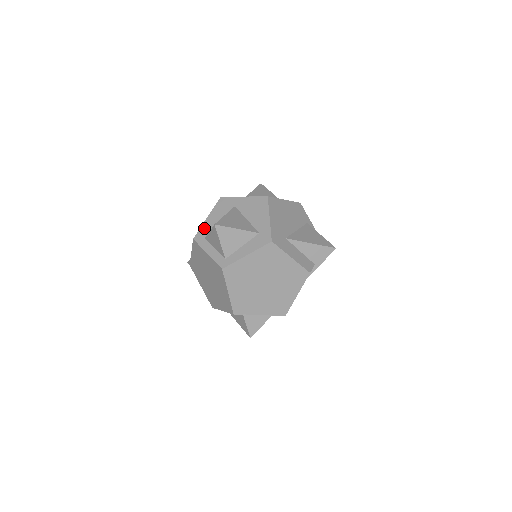
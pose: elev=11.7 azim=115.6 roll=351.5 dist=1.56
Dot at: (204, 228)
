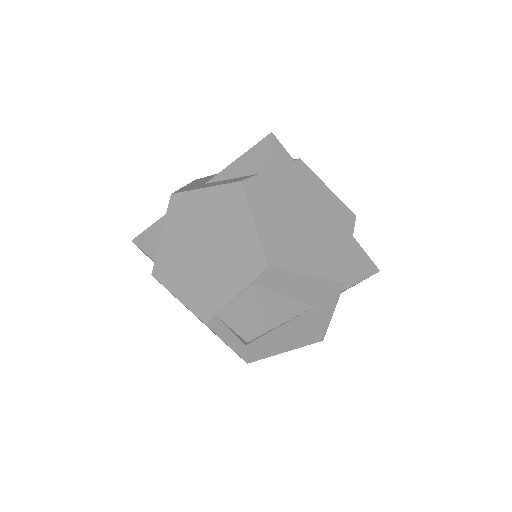
Dot at: occluded
